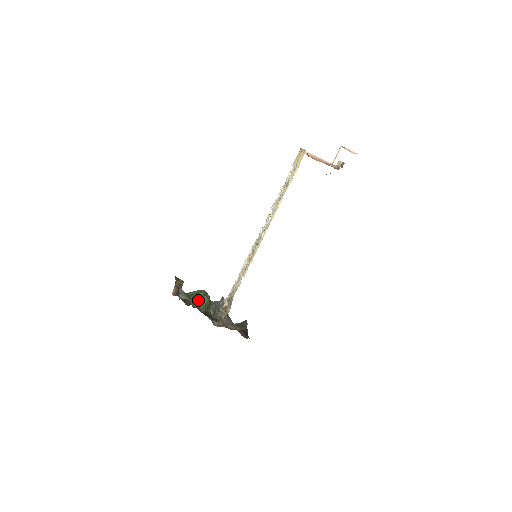
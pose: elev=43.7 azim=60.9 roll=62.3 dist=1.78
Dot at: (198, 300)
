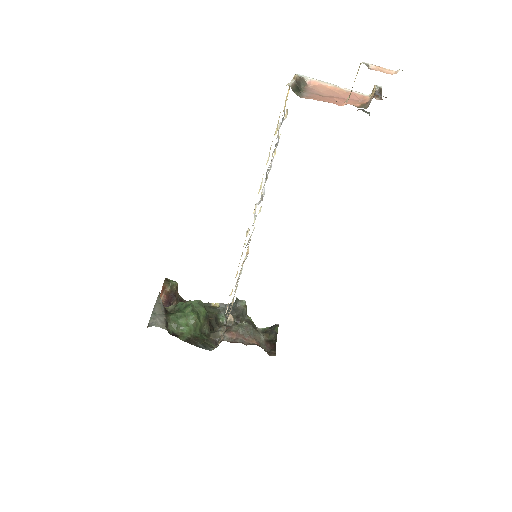
Dot at: (181, 321)
